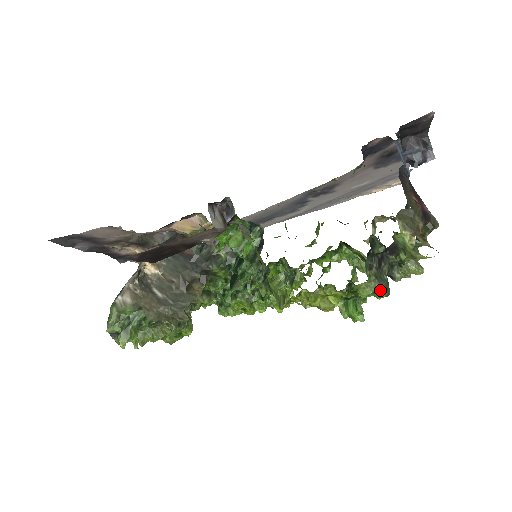
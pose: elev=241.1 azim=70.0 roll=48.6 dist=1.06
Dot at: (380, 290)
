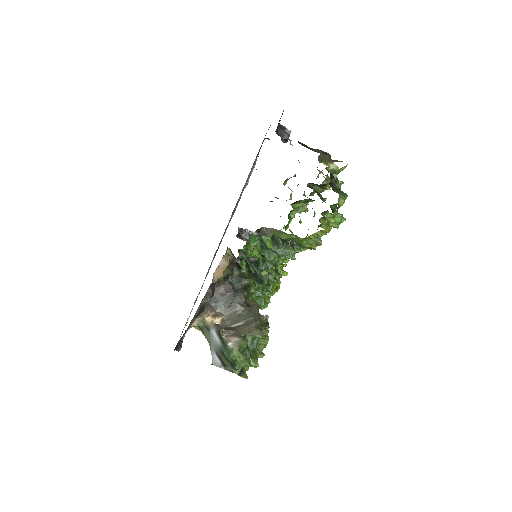
Dot at: (344, 196)
